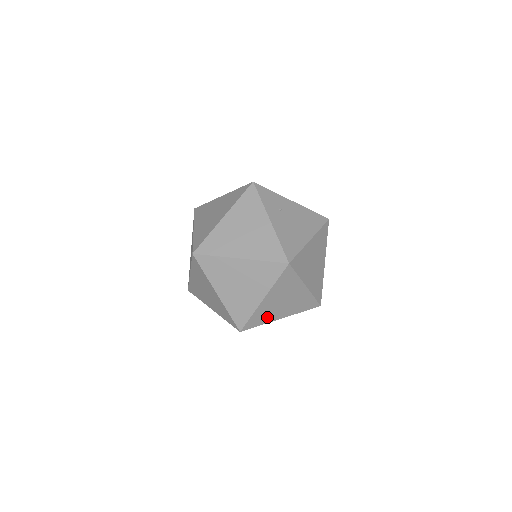
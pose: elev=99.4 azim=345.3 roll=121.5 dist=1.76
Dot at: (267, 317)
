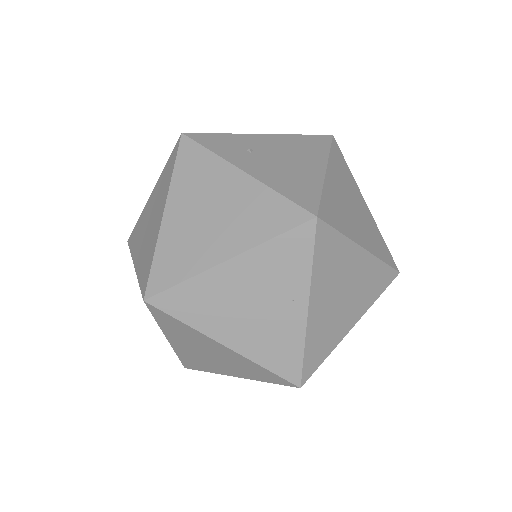
Dot at: (330, 337)
